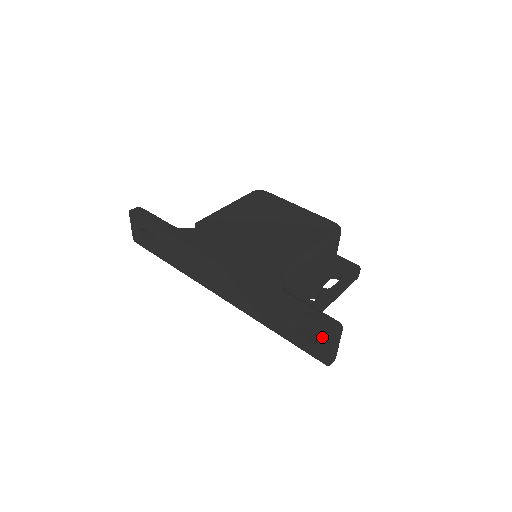
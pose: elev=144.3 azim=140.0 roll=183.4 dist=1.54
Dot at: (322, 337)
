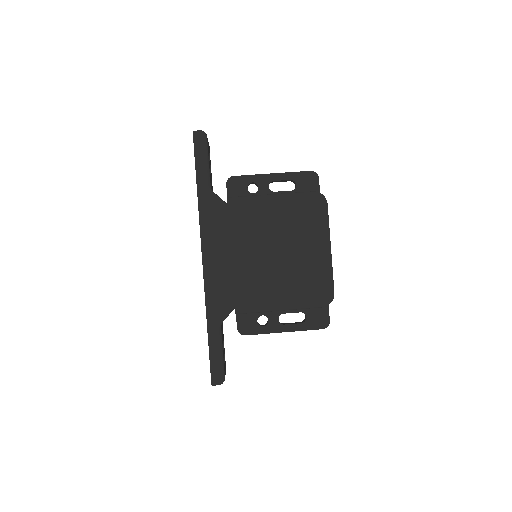
Dot at: occluded
